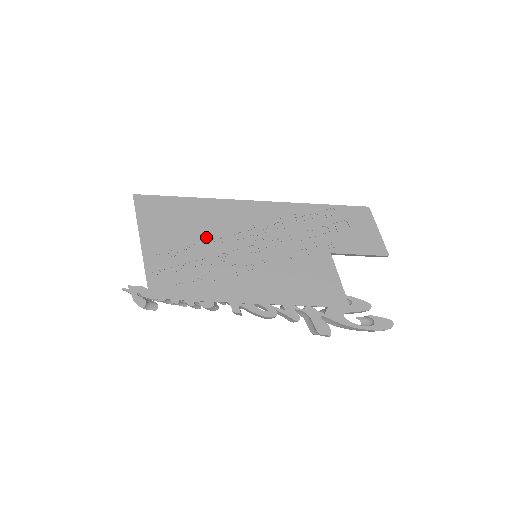
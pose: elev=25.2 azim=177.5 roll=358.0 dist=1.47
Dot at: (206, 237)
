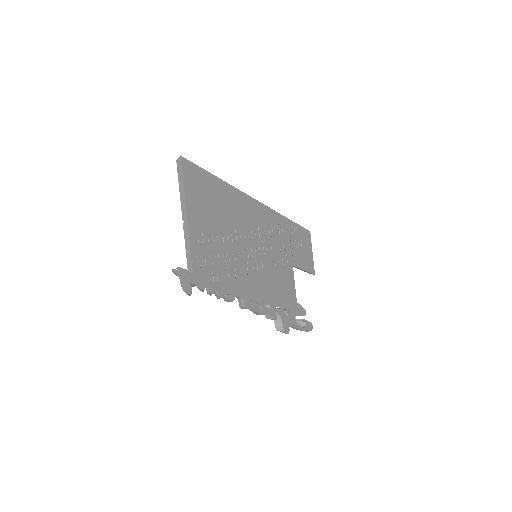
Dot at: (232, 229)
